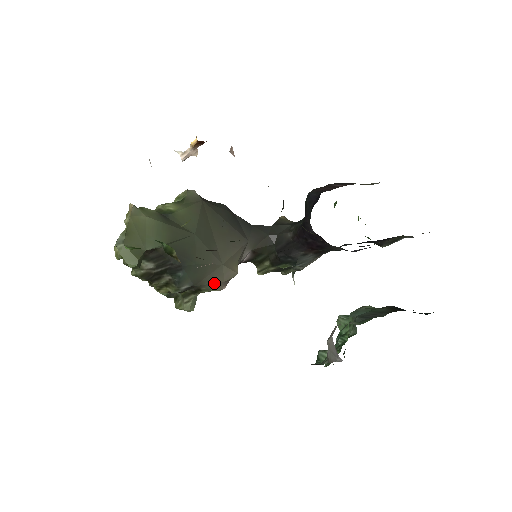
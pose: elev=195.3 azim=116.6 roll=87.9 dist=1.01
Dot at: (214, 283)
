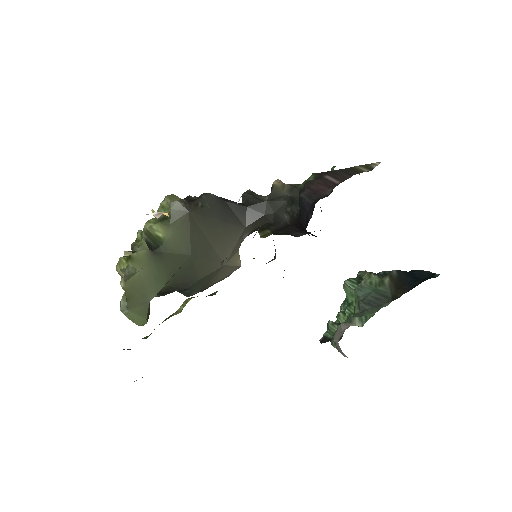
Dot at: (220, 279)
